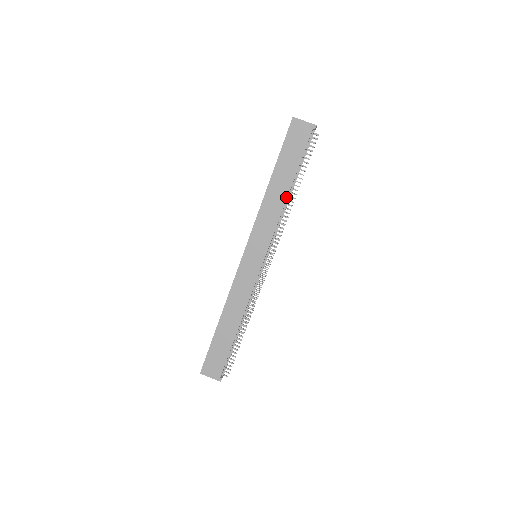
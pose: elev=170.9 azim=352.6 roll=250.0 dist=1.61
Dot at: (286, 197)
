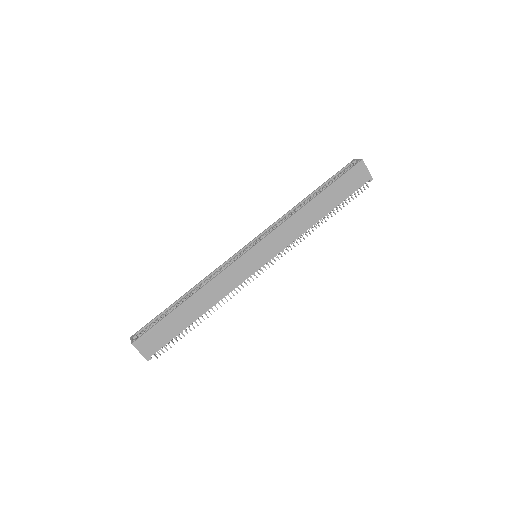
Dot at: (316, 221)
